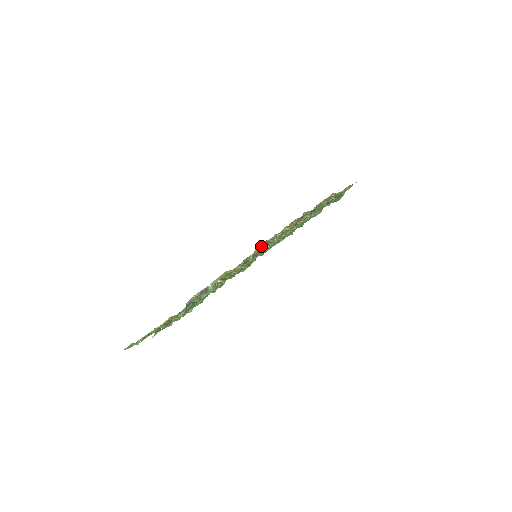
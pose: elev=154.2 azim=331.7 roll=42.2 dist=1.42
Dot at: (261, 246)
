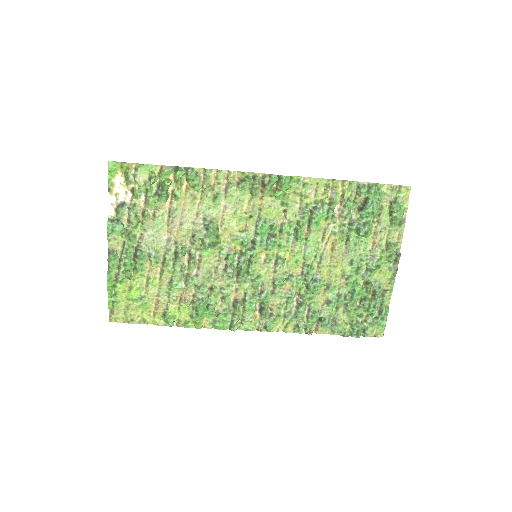
Dot at: (188, 185)
